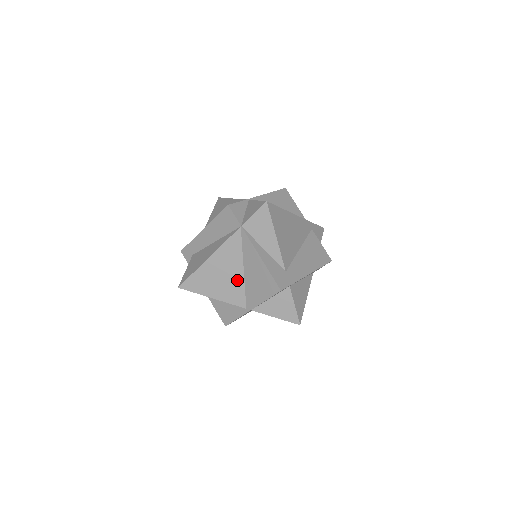
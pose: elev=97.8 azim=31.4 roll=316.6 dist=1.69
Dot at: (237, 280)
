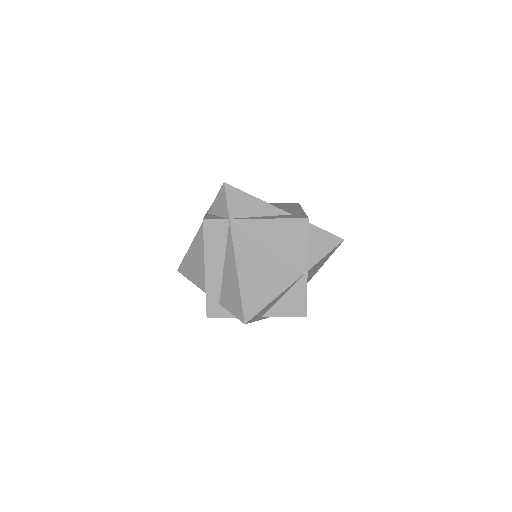
Dot at: (273, 262)
